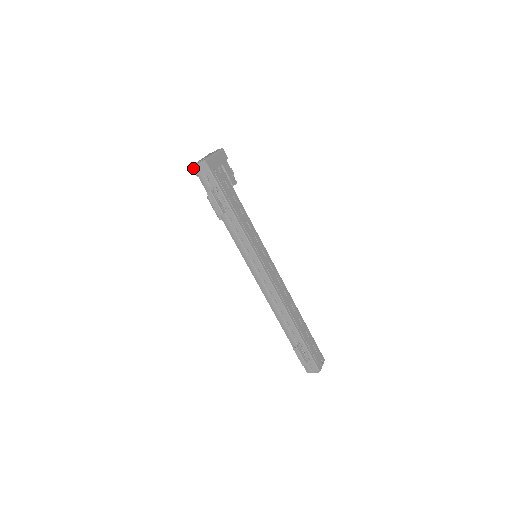
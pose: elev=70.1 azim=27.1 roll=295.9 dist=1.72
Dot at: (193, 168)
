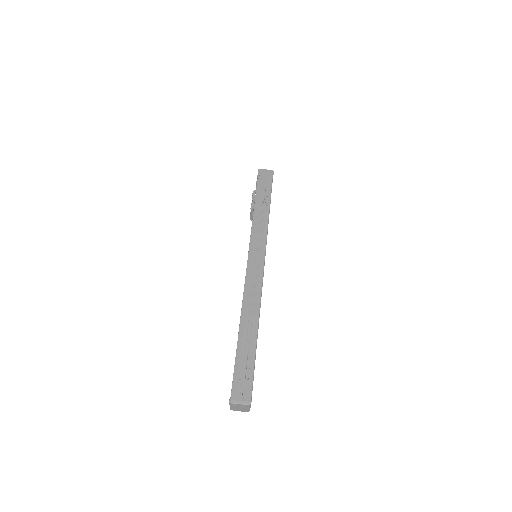
Dot at: (259, 170)
